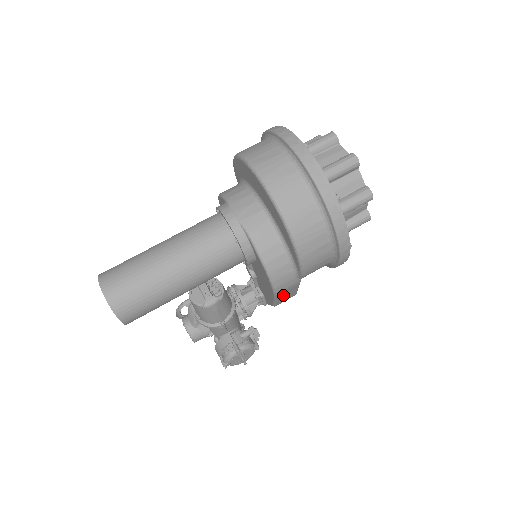
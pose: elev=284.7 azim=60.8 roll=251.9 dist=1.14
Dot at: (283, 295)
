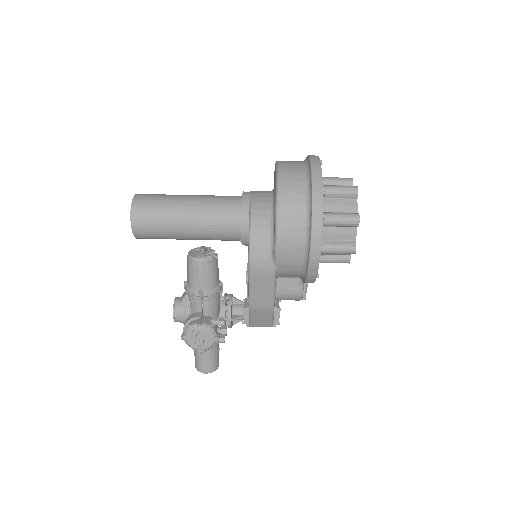
Dot at: (258, 283)
